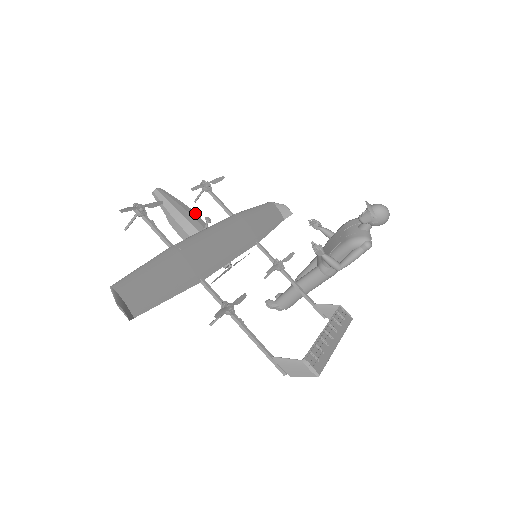
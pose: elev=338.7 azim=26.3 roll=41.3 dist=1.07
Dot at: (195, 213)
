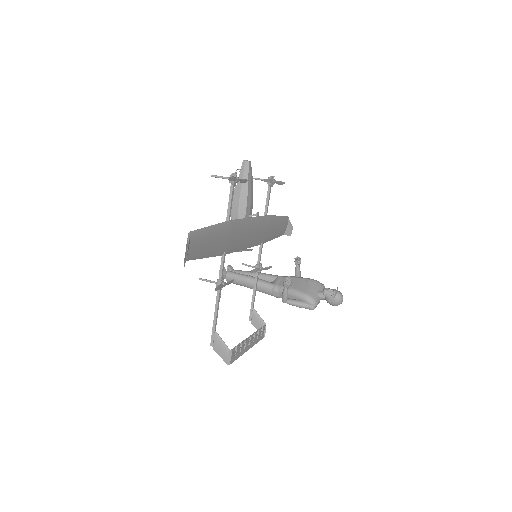
Dot at: occluded
